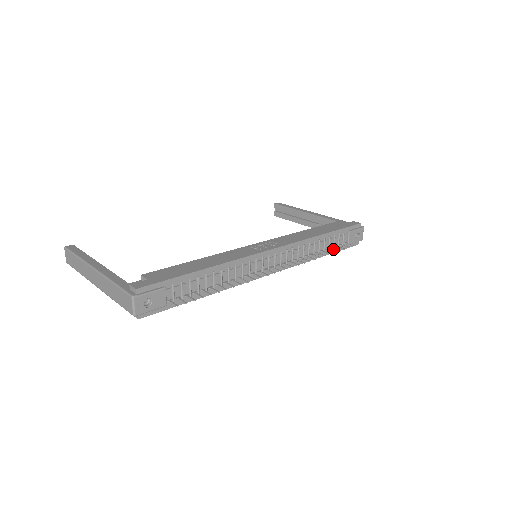
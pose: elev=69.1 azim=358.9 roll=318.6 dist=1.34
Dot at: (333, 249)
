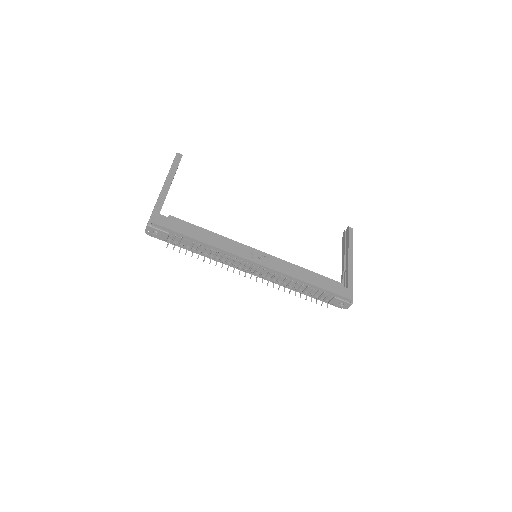
Dot at: (313, 296)
